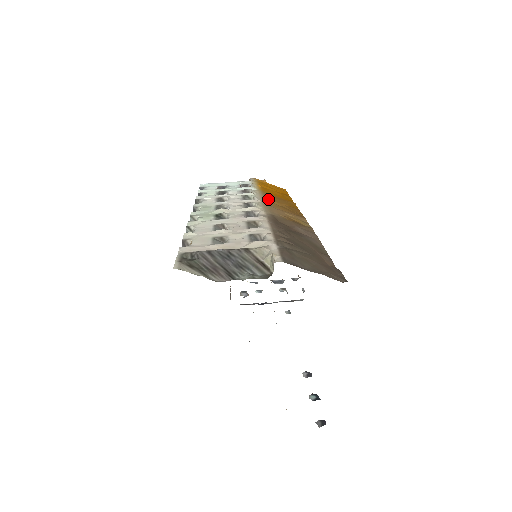
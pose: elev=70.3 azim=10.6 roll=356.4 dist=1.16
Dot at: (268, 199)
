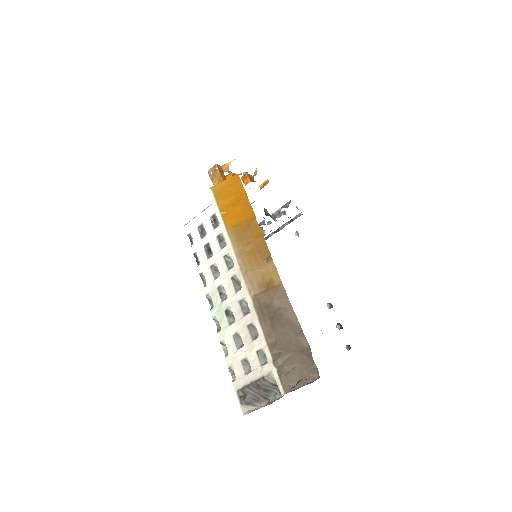
Dot at: (240, 248)
